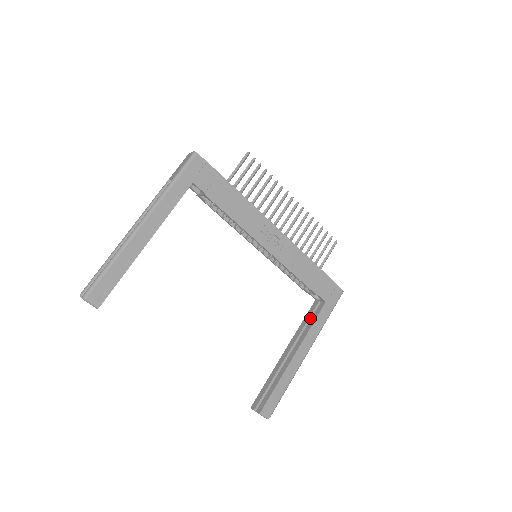
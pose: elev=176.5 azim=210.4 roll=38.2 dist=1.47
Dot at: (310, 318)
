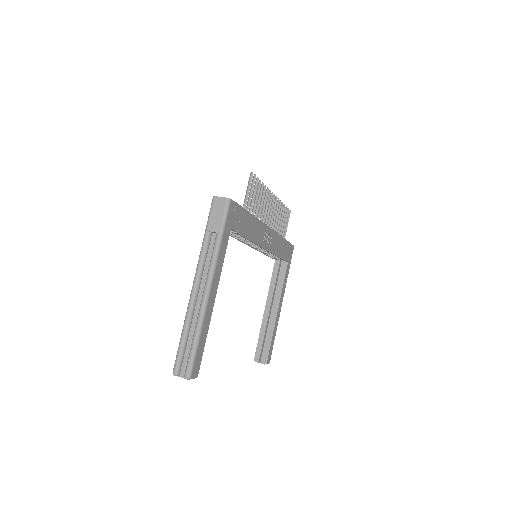
Dot at: (277, 277)
